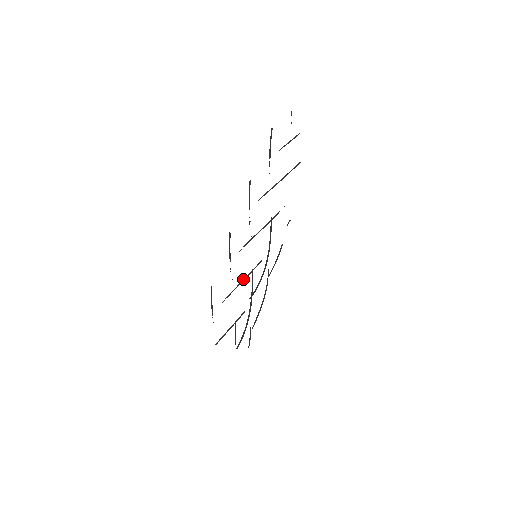
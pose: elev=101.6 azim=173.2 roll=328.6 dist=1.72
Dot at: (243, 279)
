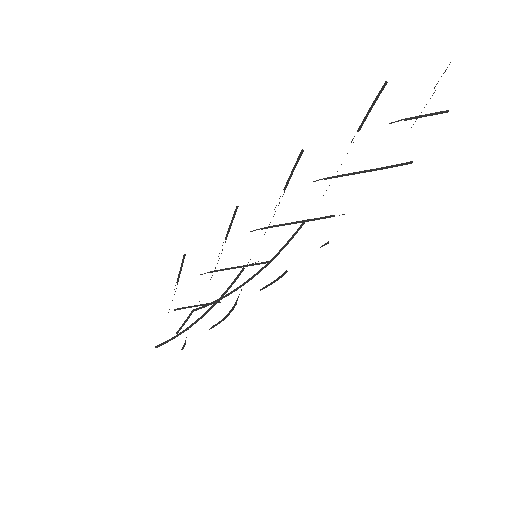
Dot at: occluded
